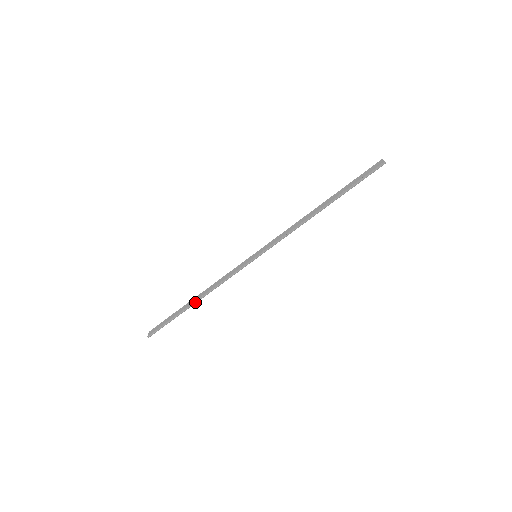
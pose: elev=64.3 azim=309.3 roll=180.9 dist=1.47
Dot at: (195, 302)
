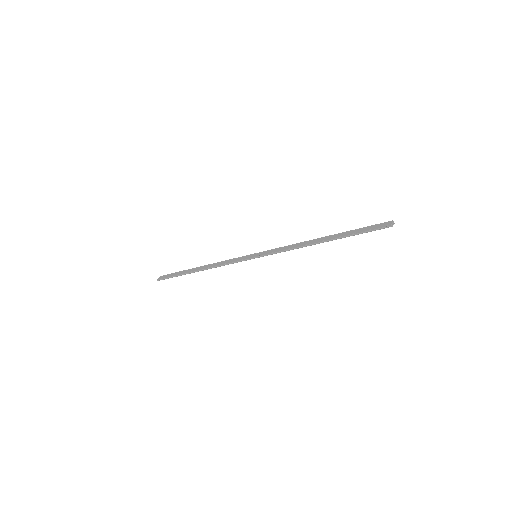
Dot at: (198, 271)
